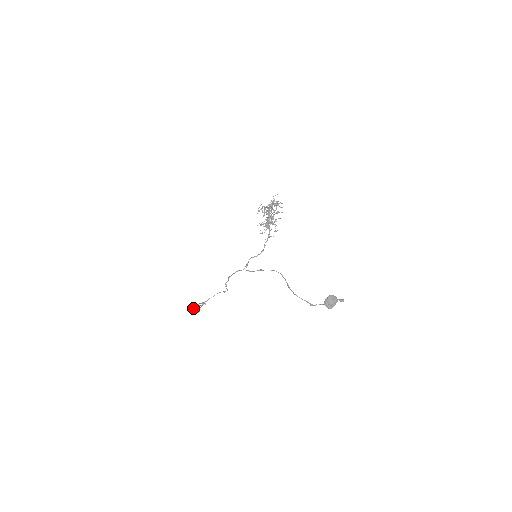
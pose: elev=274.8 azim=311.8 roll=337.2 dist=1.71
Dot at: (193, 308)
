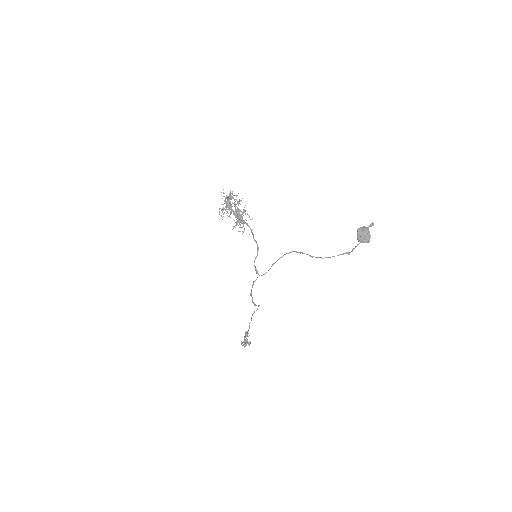
Dot at: (242, 345)
